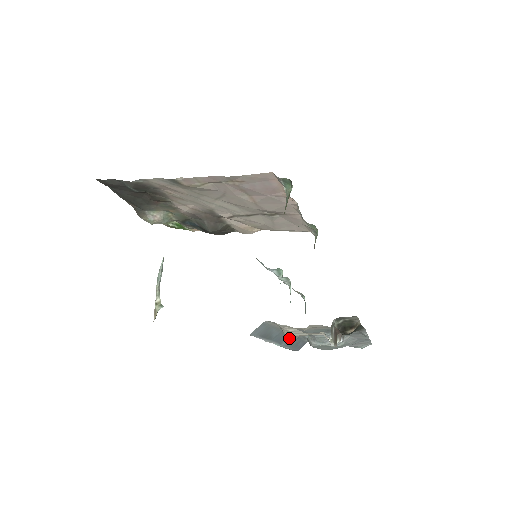
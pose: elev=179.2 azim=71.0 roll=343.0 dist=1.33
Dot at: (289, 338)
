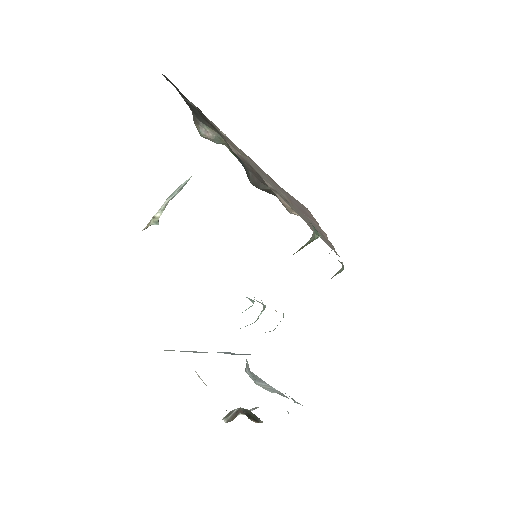
Dot at: (228, 352)
